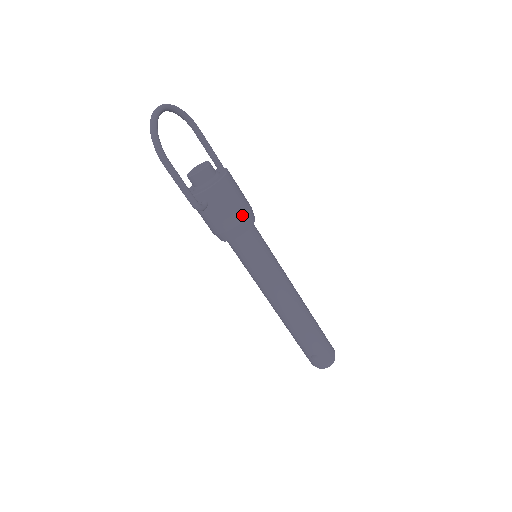
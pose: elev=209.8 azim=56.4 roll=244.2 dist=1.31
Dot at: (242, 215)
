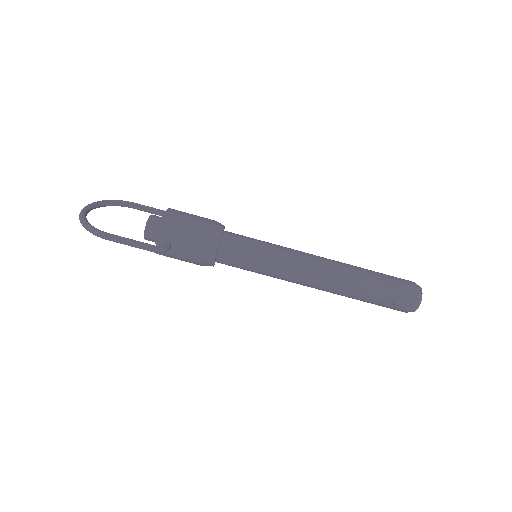
Dot at: (205, 229)
